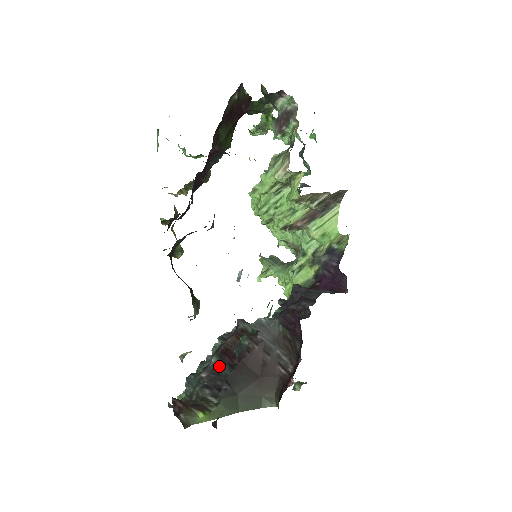
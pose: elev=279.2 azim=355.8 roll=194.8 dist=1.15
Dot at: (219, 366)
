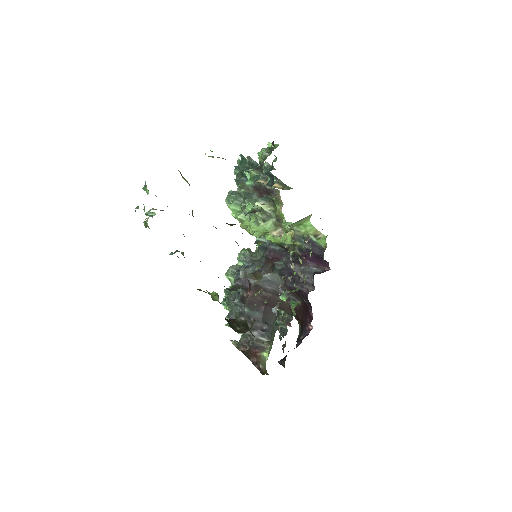
Dot at: (252, 313)
